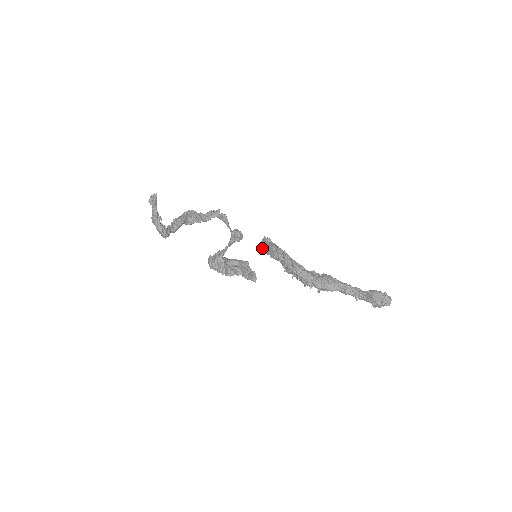
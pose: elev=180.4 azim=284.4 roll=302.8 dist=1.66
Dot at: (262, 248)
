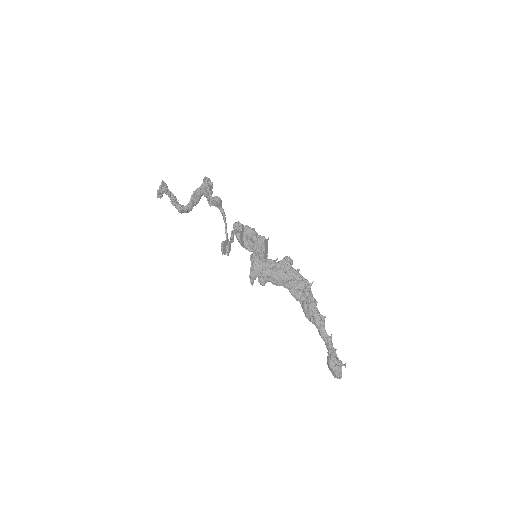
Dot at: occluded
